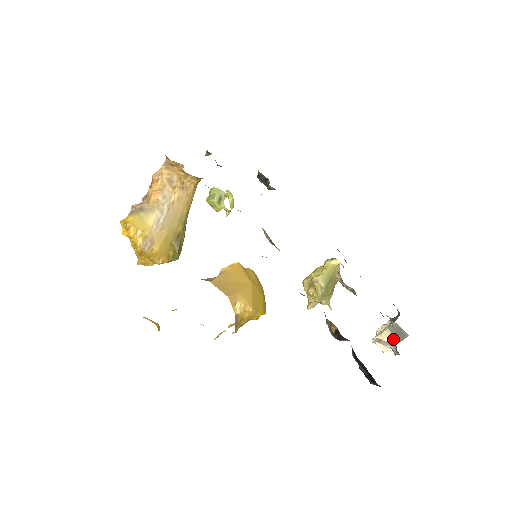
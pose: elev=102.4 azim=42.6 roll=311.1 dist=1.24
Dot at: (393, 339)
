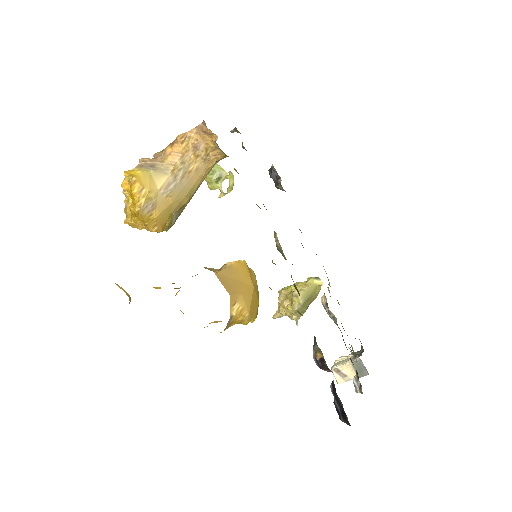
Dot at: (352, 373)
